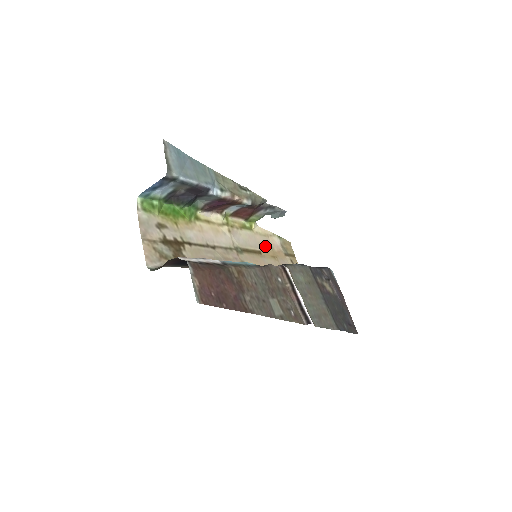
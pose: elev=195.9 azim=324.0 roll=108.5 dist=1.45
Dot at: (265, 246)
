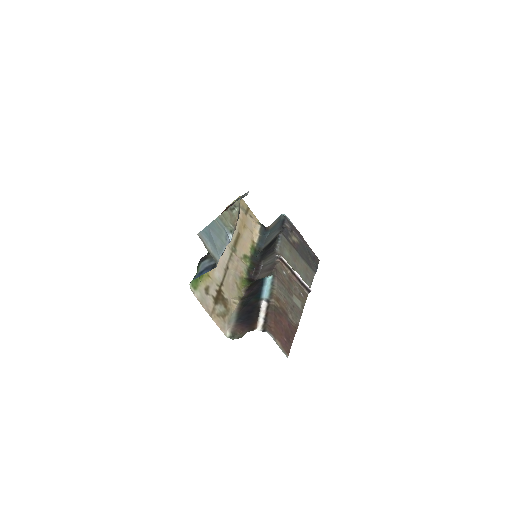
Dot at: (237, 222)
